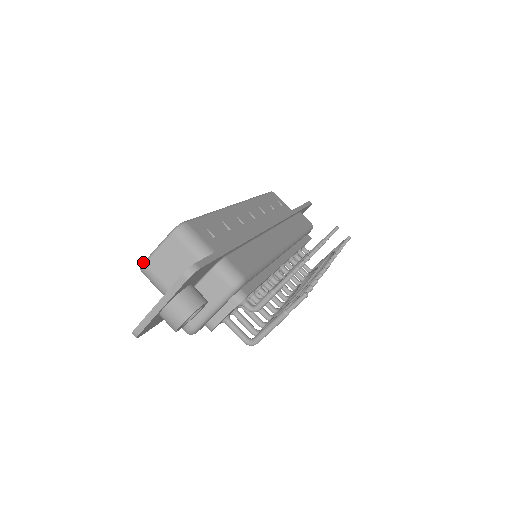
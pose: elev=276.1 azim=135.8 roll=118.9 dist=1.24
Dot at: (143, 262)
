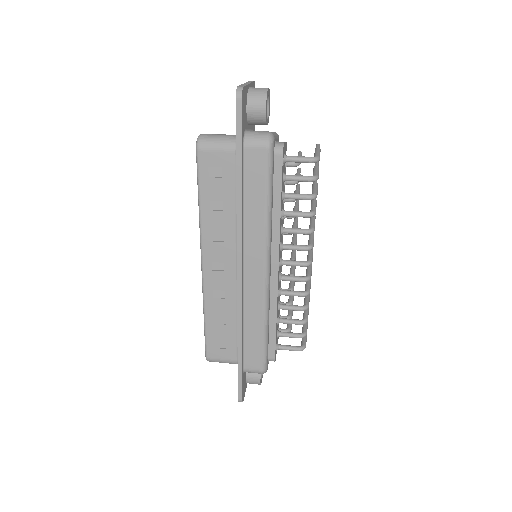
Dot at: (198, 136)
